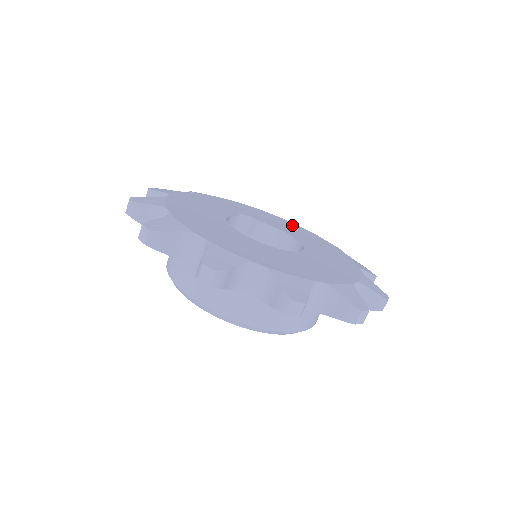
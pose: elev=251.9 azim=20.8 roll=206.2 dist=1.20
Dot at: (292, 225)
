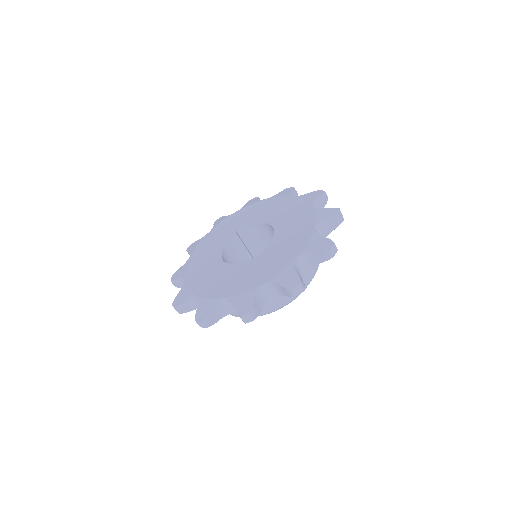
Dot at: (280, 202)
